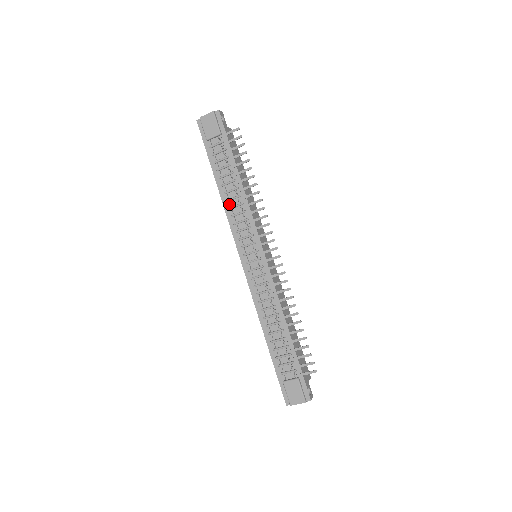
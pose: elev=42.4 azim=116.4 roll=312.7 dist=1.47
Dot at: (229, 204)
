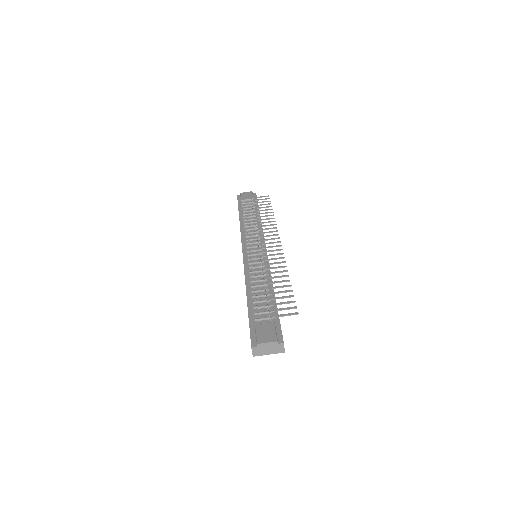
Dot at: (245, 225)
